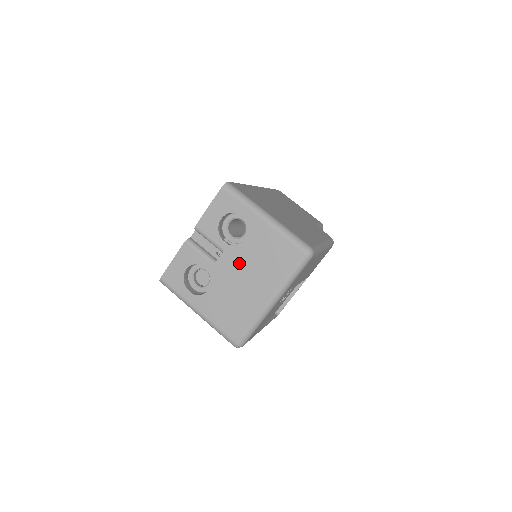
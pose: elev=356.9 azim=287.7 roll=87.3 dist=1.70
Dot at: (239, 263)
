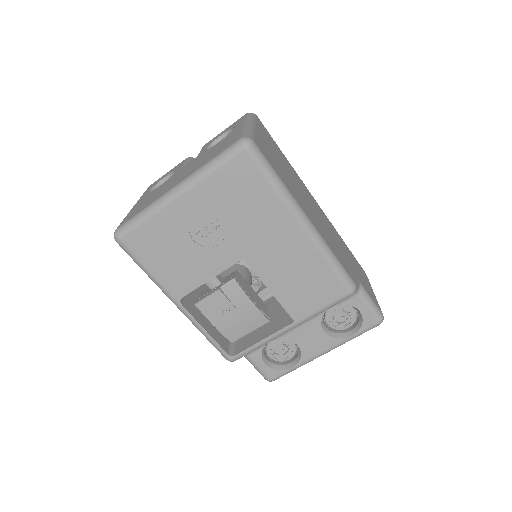
Dot at: (194, 162)
